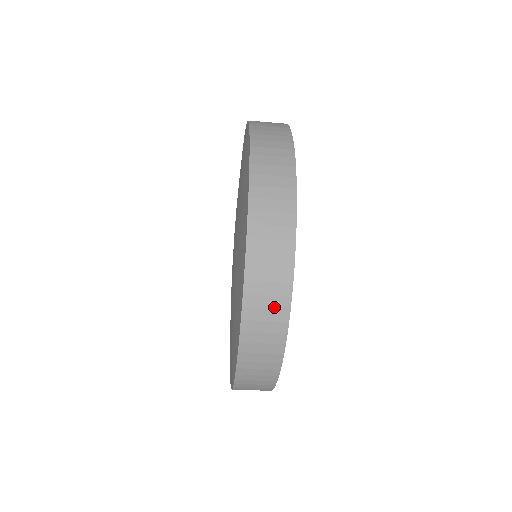
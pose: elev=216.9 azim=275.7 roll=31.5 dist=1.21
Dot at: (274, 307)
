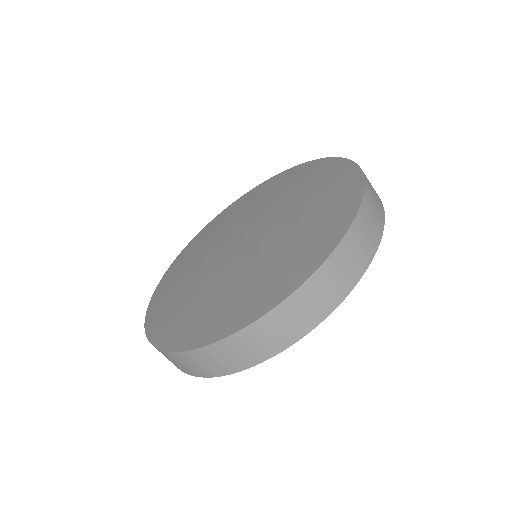
Dot at: (376, 223)
